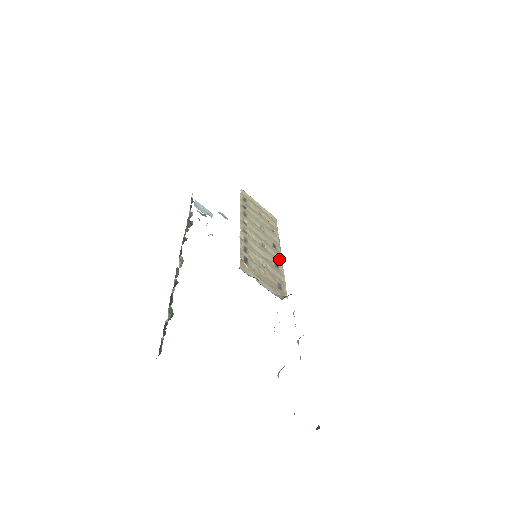
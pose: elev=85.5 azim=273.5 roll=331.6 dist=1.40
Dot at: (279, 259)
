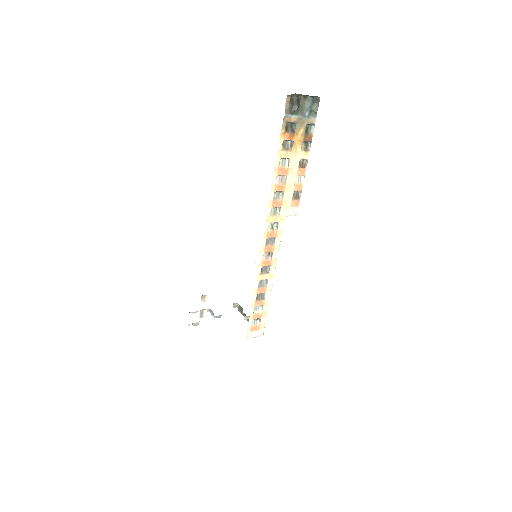
Dot at: occluded
